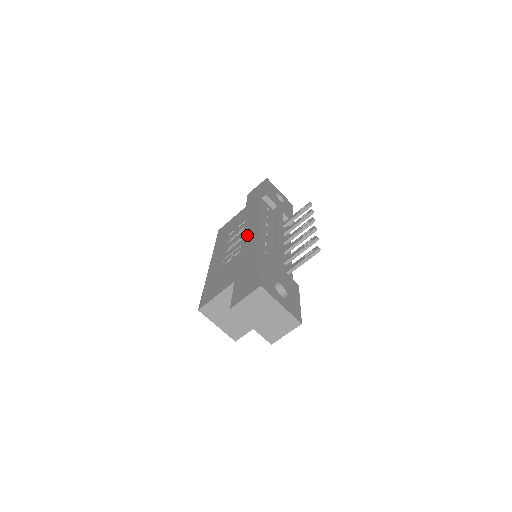
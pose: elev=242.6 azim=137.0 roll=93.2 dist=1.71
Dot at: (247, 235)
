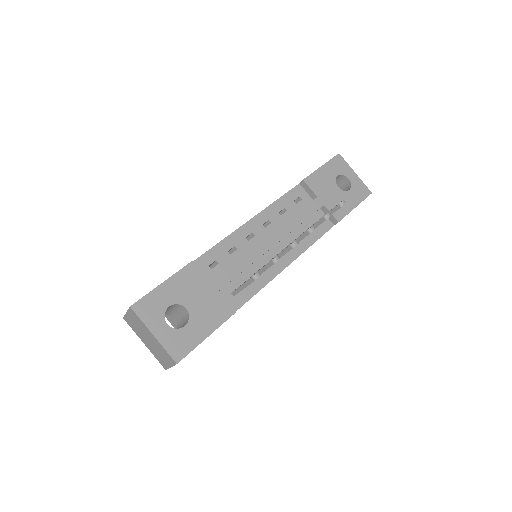
Dot at: occluded
